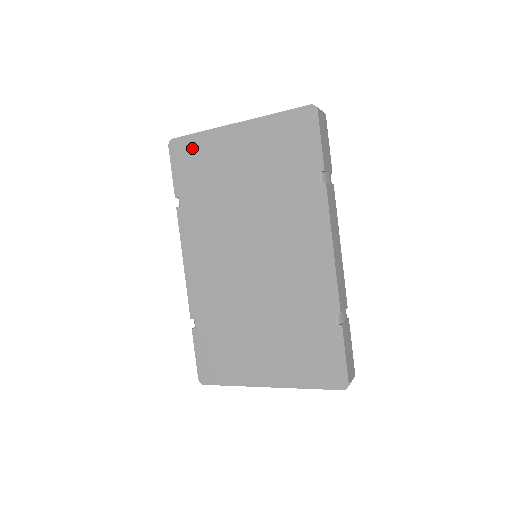
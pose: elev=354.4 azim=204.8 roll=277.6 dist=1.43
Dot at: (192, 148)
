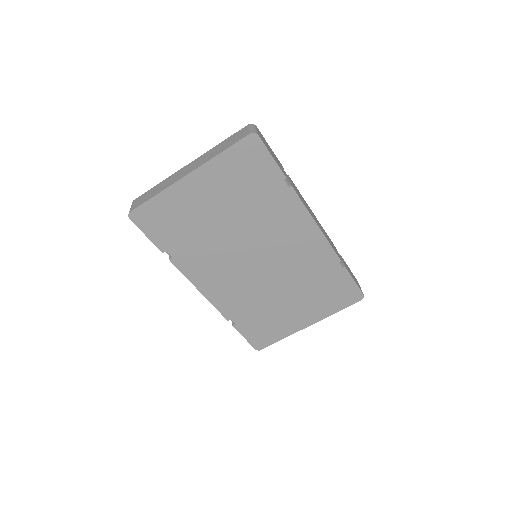
Dot at: (155, 211)
